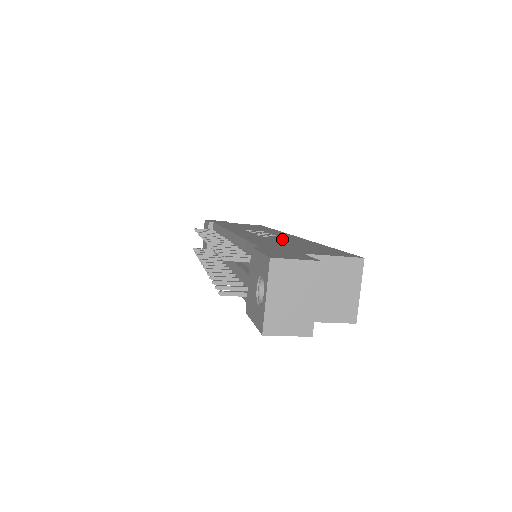
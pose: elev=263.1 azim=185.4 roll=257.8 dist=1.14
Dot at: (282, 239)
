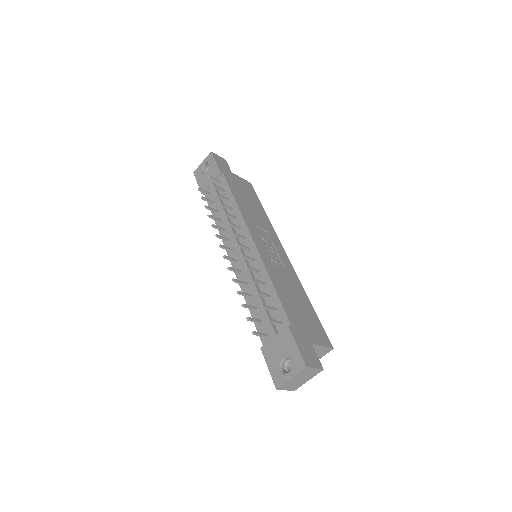
Dot at: (287, 277)
